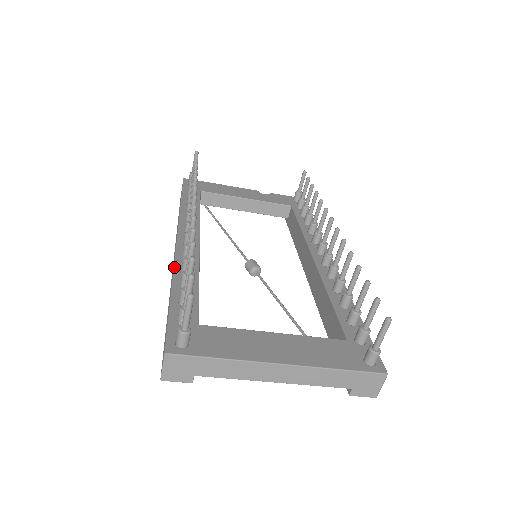
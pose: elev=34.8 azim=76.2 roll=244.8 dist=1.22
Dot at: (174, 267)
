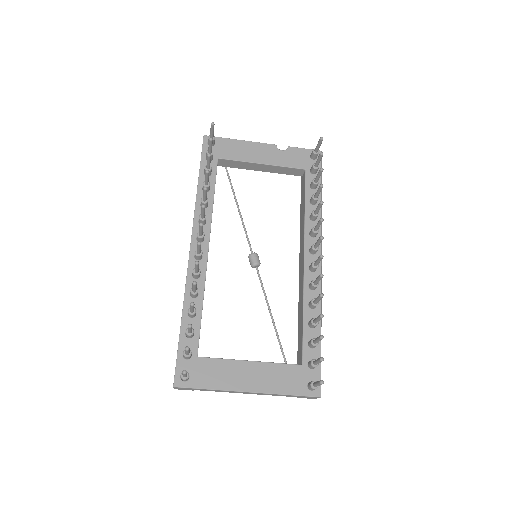
Dot at: (185, 290)
